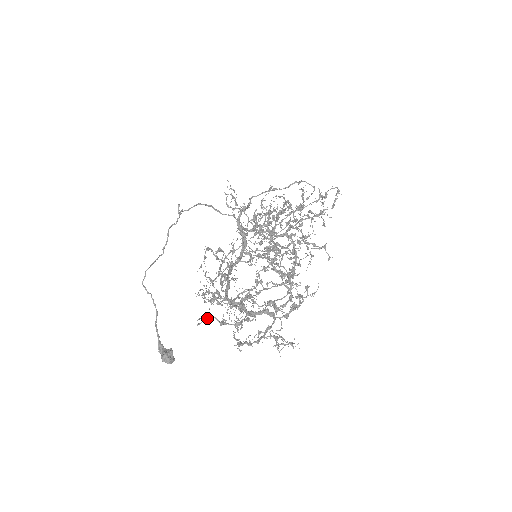
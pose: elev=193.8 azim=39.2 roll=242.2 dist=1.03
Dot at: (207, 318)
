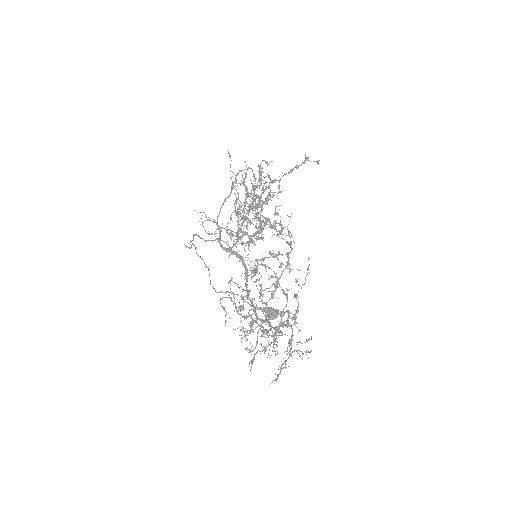
Dot at: (253, 357)
